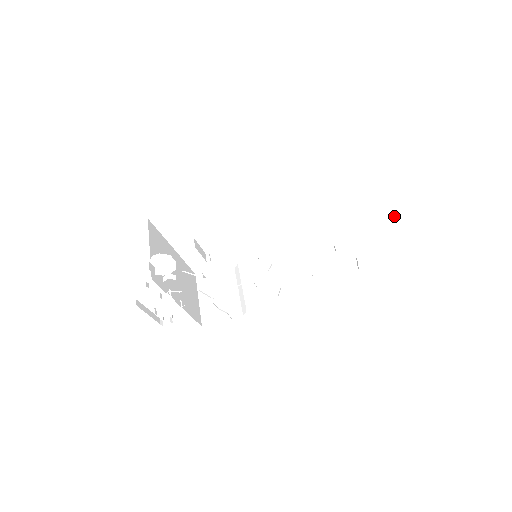
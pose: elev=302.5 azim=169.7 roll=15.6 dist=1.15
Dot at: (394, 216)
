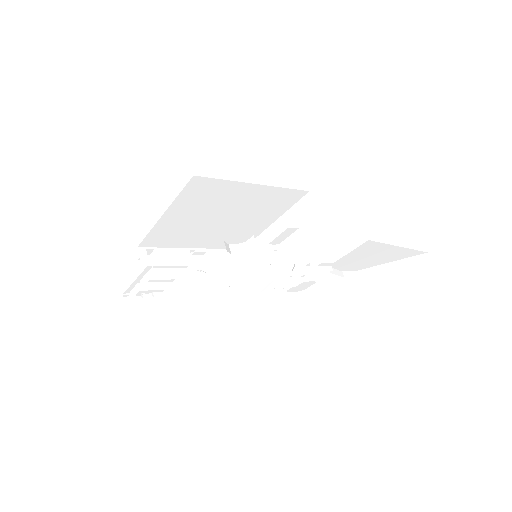
Dot at: (369, 261)
